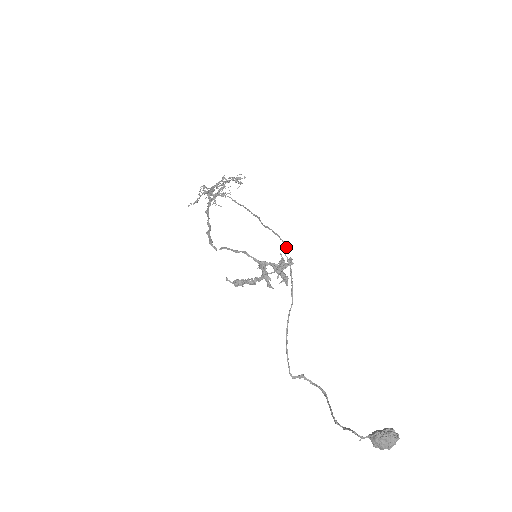
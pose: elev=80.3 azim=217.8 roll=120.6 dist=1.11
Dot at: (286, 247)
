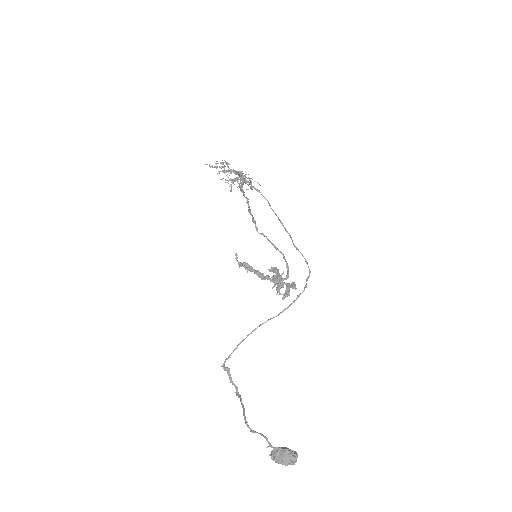
Dot at: occluded
